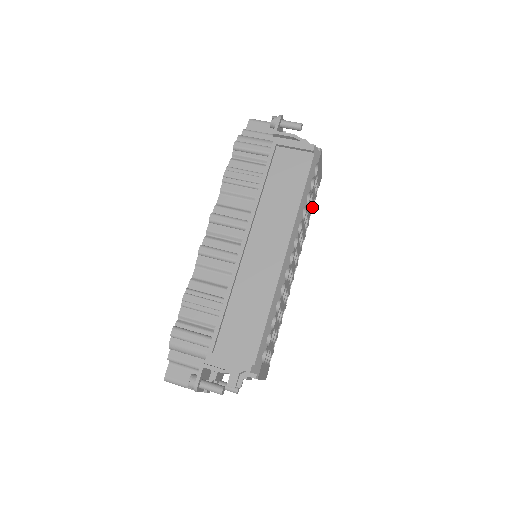
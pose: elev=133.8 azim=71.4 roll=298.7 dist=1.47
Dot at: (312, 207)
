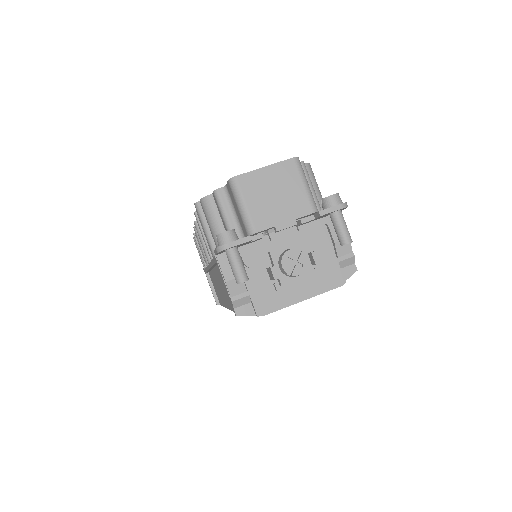
Dot at: occluded
